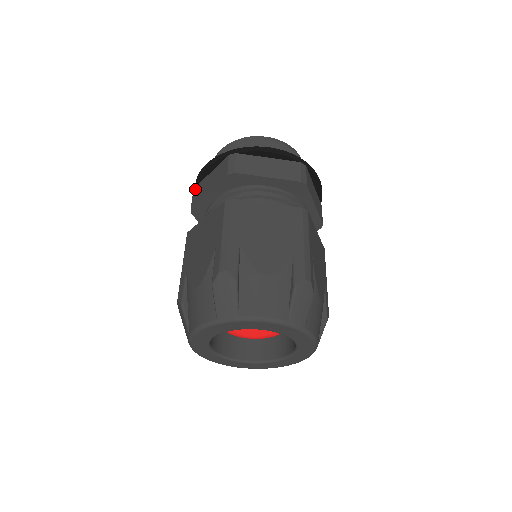
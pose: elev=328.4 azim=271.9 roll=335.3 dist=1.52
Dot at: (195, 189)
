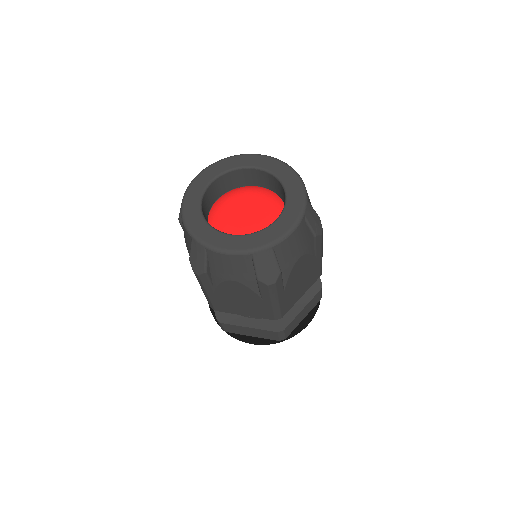
Dot at: occluded
